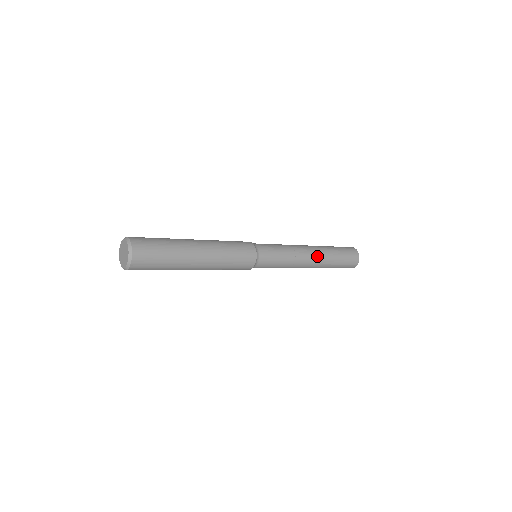
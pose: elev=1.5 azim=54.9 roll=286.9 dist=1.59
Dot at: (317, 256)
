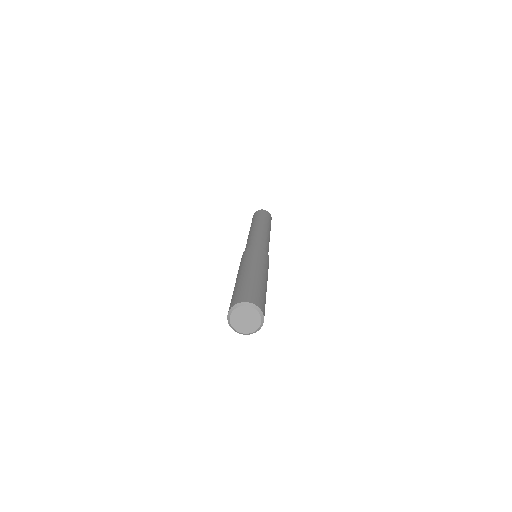
Dot at: occluded
